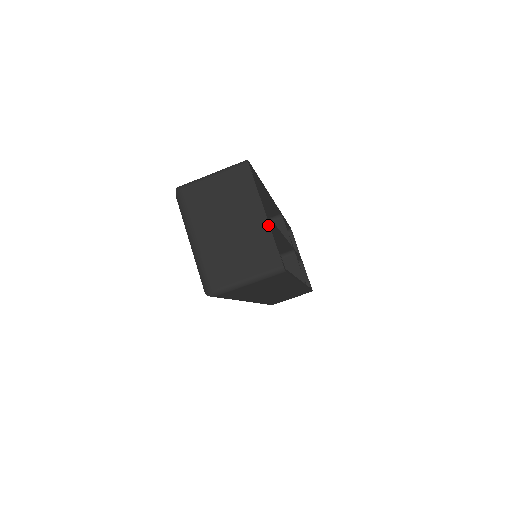
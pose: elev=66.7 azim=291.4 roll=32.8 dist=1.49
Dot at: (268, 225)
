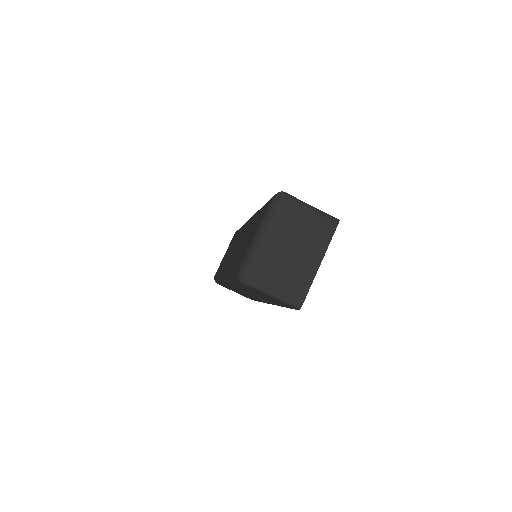
Dot at: (316, 273)
